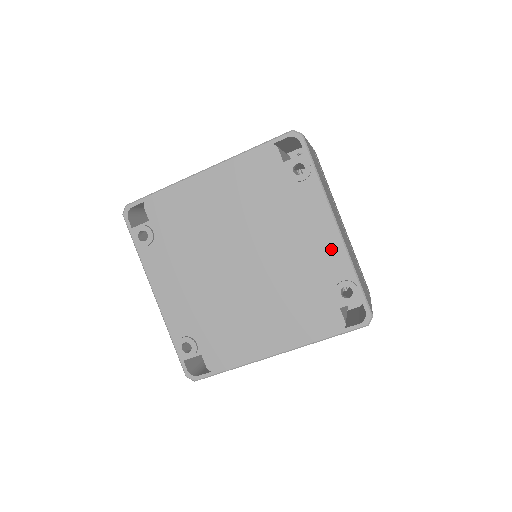
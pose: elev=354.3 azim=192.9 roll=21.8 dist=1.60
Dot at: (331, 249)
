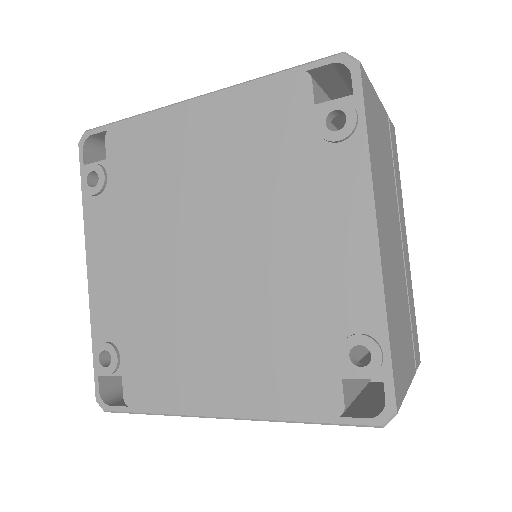
Dot at: (354, 272)
